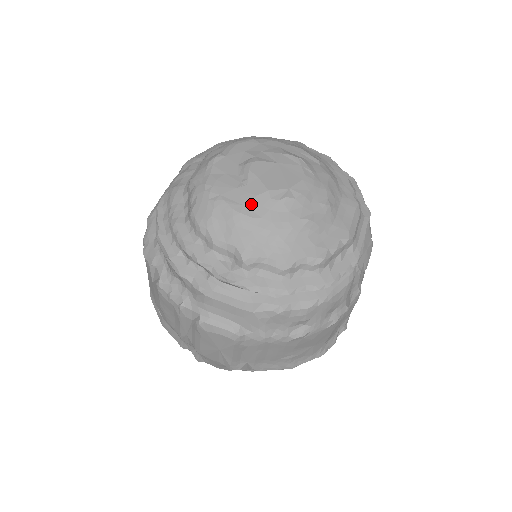
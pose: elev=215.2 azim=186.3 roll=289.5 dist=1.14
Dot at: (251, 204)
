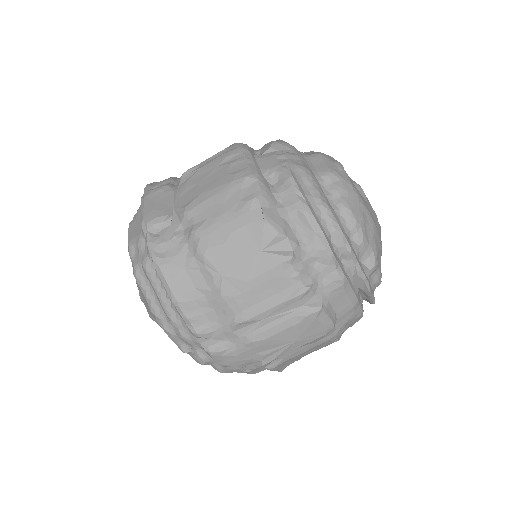
Dot at: (375, 221)
